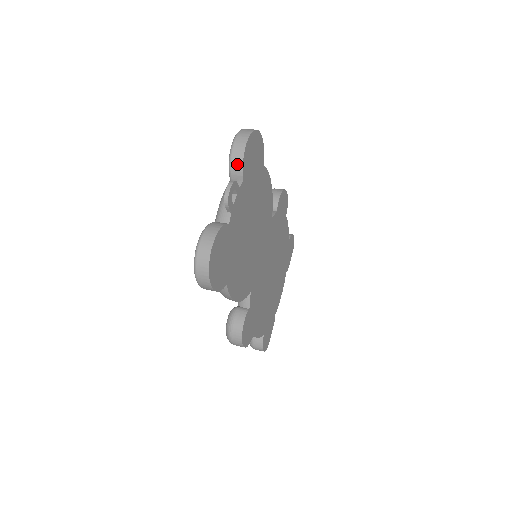
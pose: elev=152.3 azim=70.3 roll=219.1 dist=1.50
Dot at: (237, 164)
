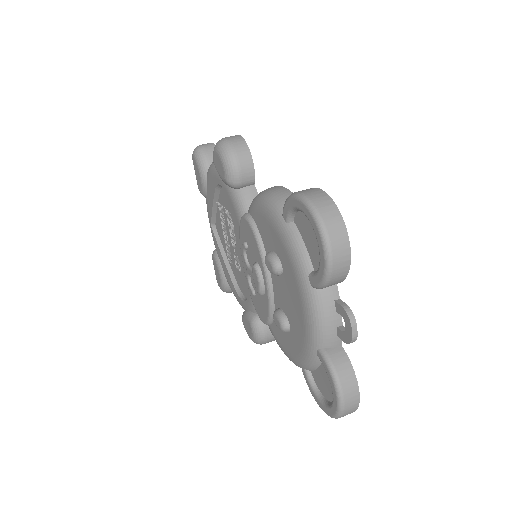
Dot at: (338, 281)
